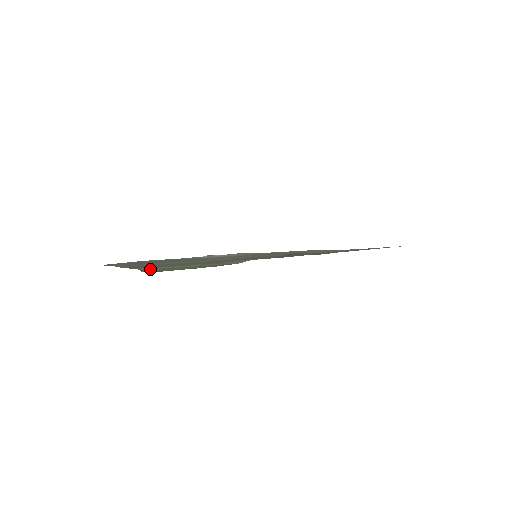
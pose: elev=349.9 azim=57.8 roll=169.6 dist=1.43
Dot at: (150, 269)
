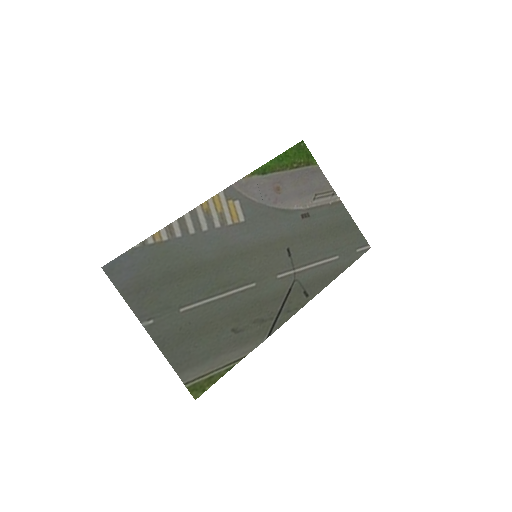
Dot at: (191, 380)
